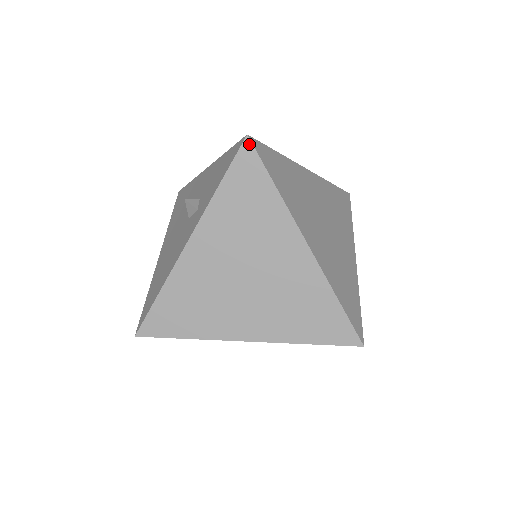
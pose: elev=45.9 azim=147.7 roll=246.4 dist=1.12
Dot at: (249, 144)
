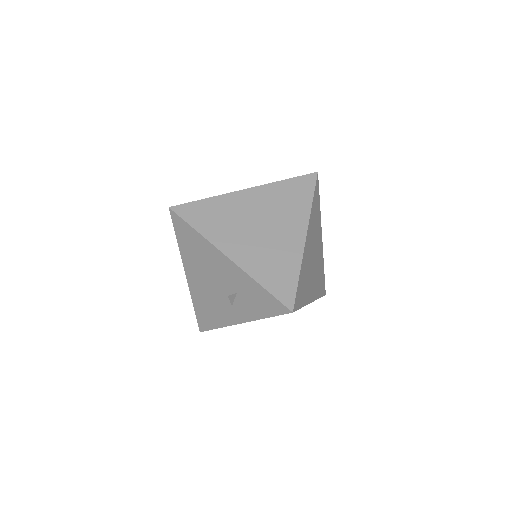
Dot at: (292, 312)
